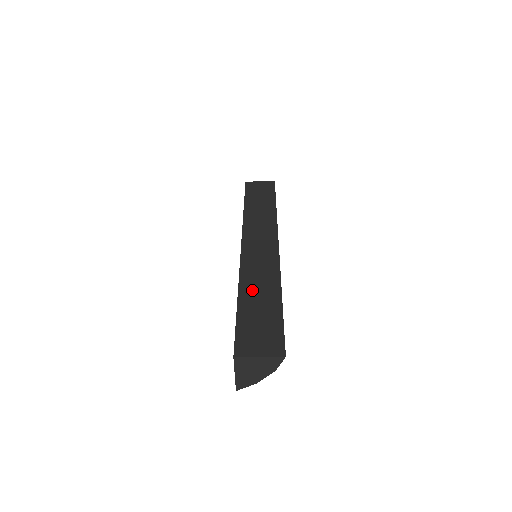
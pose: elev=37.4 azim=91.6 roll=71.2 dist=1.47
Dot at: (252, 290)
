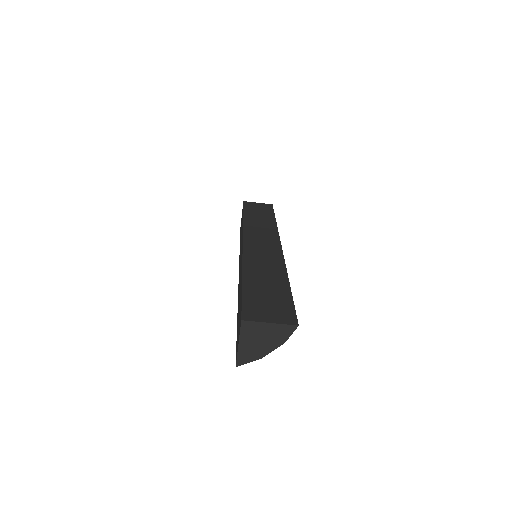
Dot at: (257, 273)
